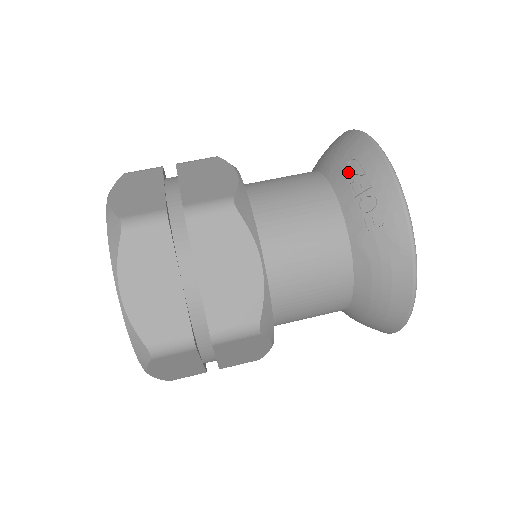
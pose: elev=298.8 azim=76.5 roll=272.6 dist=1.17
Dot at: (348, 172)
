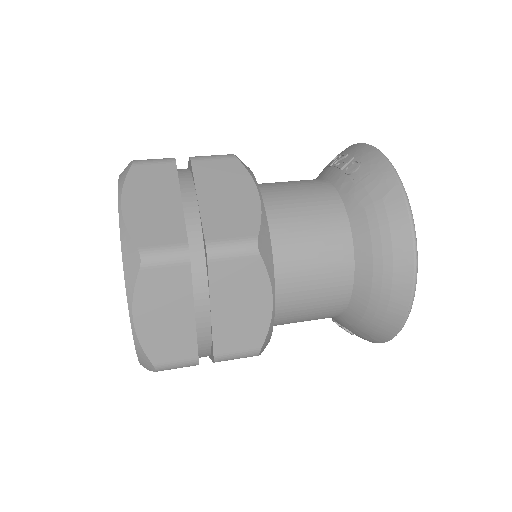
Dot at: (334, 163)
